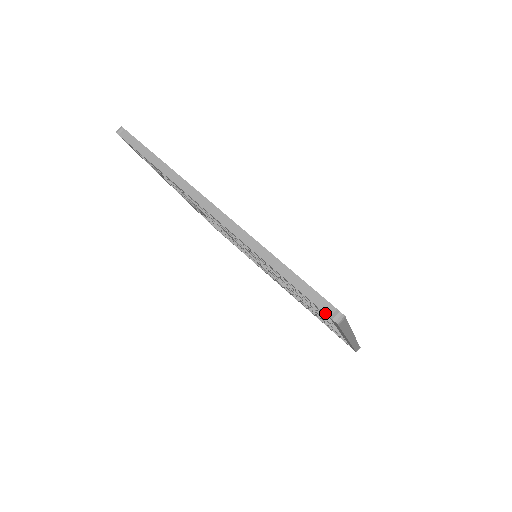
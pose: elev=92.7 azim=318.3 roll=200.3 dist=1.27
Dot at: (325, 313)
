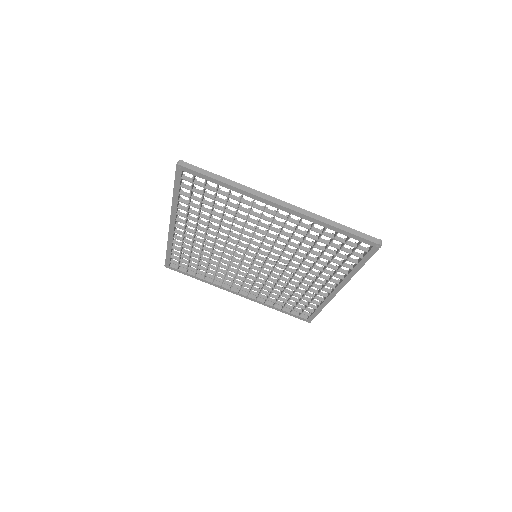
Dot at: (176, 170)
